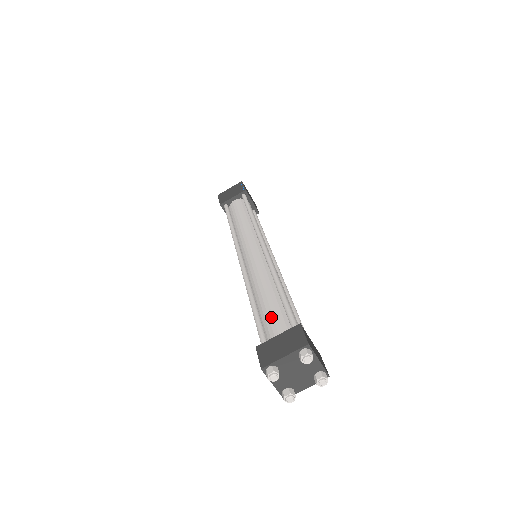
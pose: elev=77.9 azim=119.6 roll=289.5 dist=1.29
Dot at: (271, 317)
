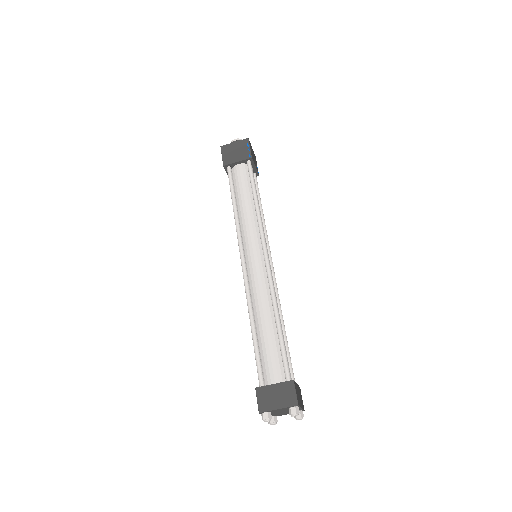
Dot at: (269, 356)
